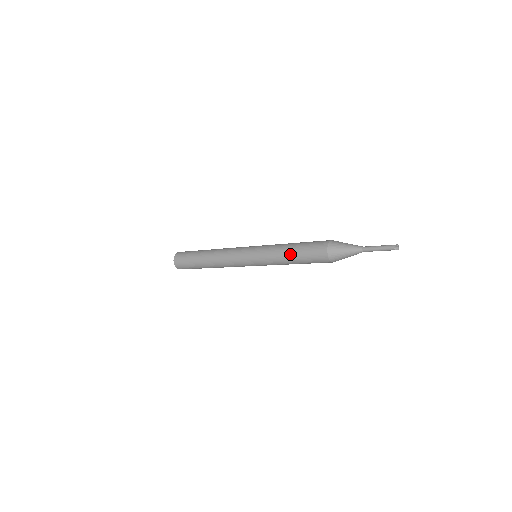
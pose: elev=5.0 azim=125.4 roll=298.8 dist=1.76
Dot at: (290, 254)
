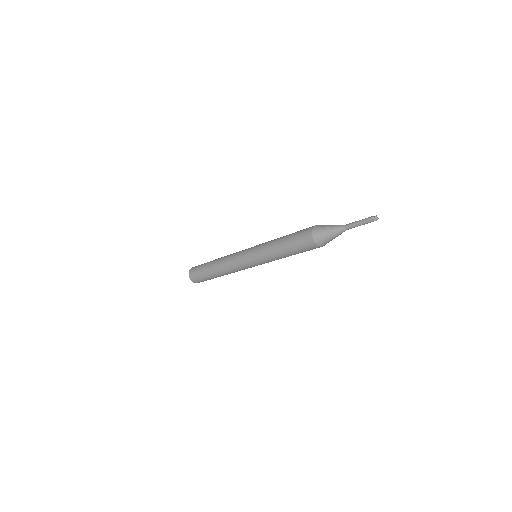
Dot at: (282, 239)
